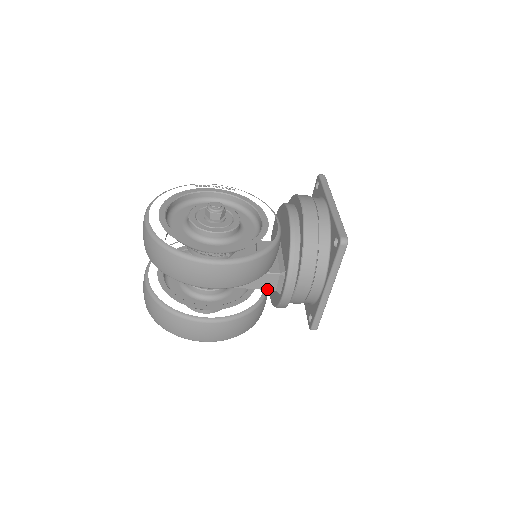
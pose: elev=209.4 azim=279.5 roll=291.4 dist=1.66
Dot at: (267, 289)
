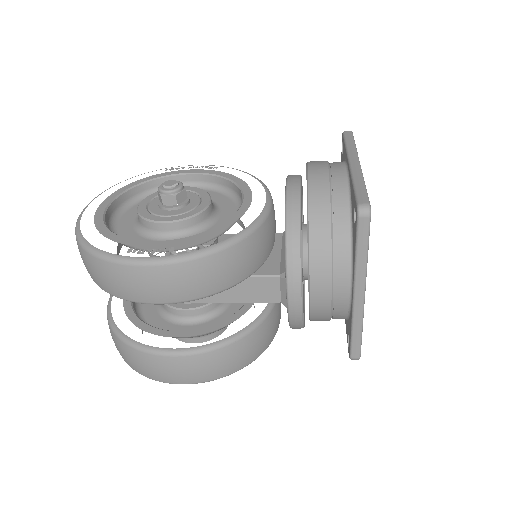
Dot at: (268, 301)
